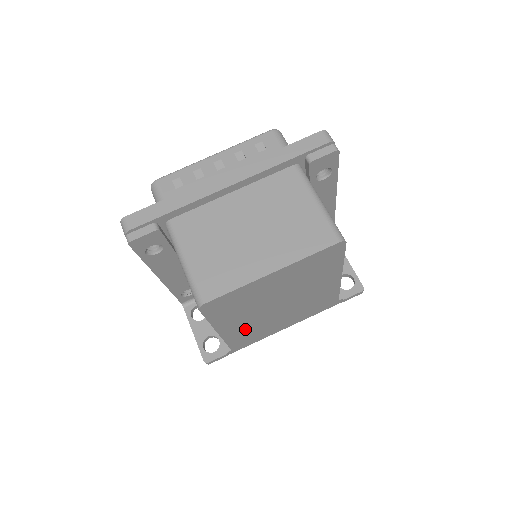
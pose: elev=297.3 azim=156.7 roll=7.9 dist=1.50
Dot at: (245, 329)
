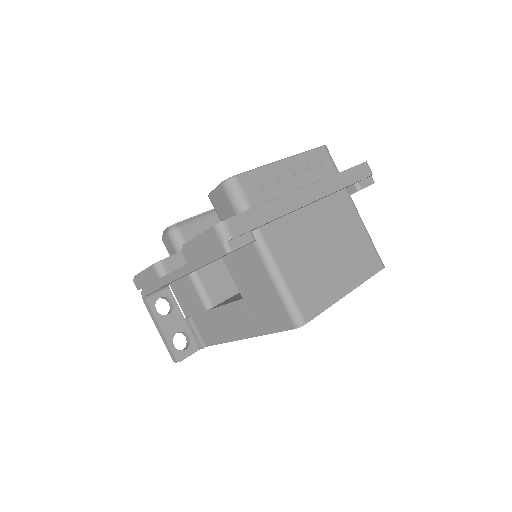
Dot at: occluded
